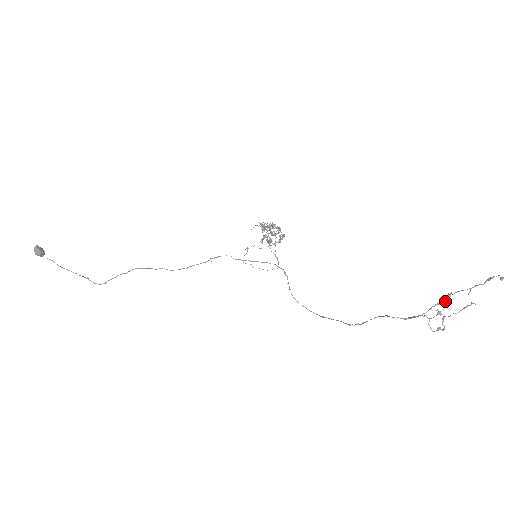
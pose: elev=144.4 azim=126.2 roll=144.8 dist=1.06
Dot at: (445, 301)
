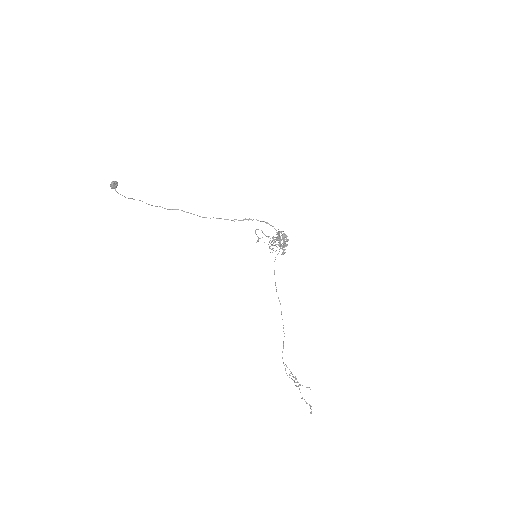
Dot at: (298, 382)
